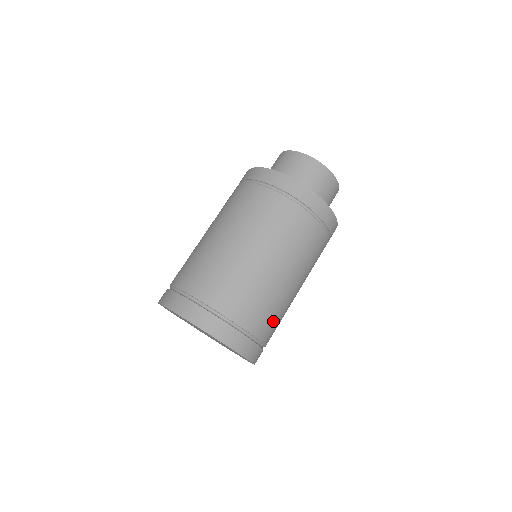
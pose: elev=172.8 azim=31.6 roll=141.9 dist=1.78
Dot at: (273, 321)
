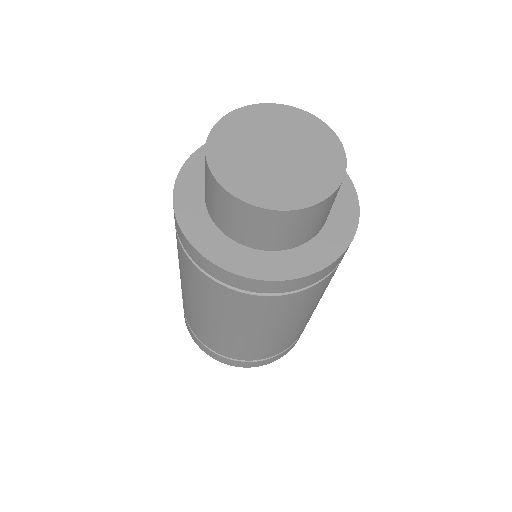
Dot at: (285, 343)
